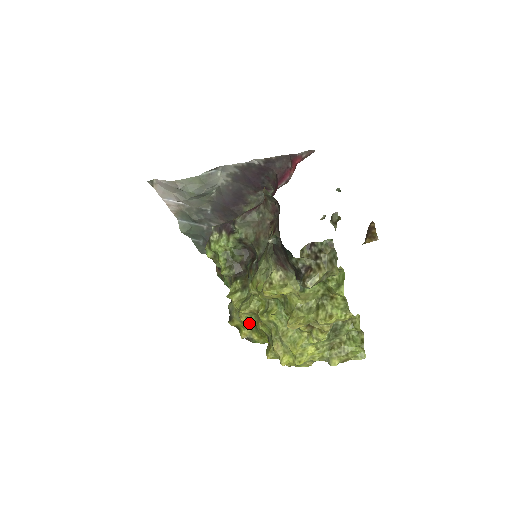
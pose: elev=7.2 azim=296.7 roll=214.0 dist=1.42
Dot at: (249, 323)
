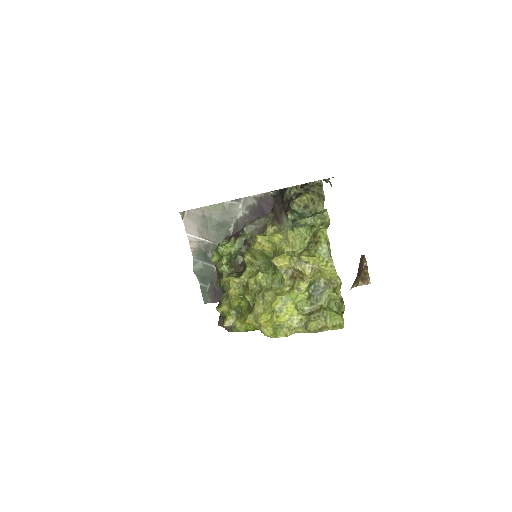
Dot at: (236, 295)
